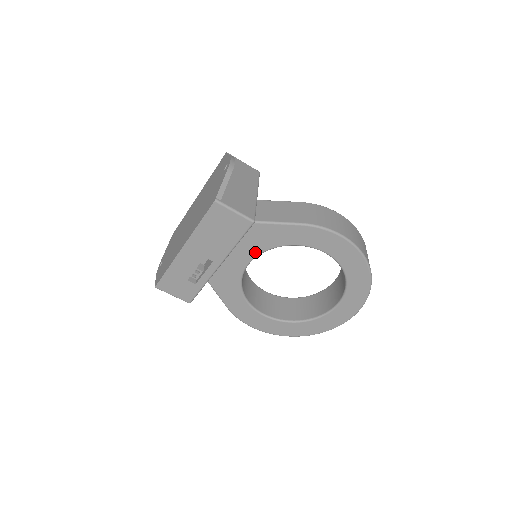
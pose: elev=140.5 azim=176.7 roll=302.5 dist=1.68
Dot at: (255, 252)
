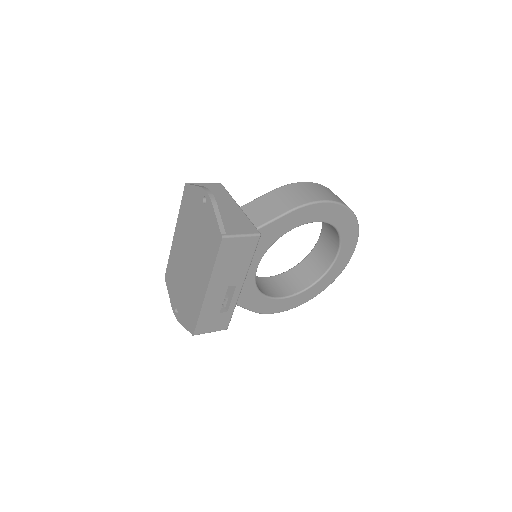
Dot at: (260, 255)
